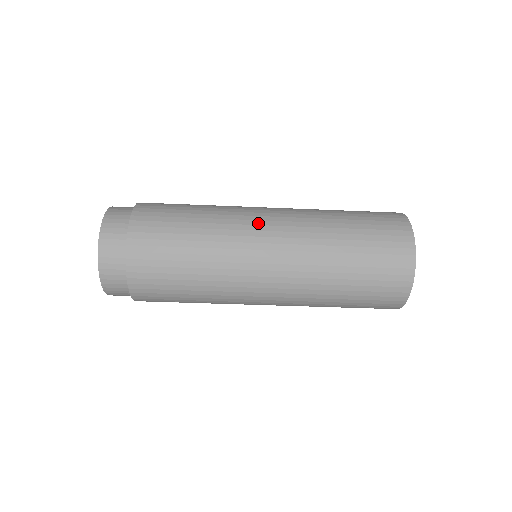
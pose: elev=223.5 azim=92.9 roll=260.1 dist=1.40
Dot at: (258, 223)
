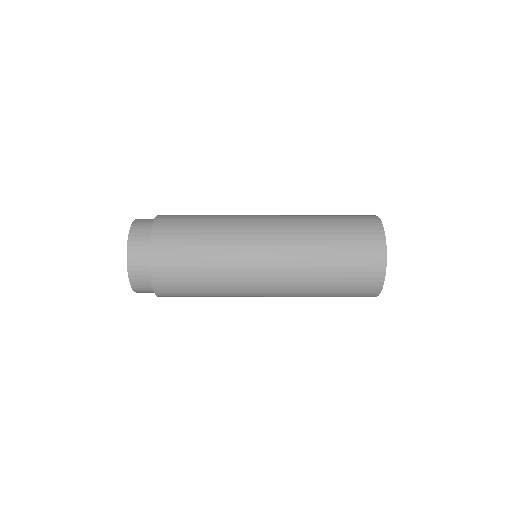
Dot at: (256, 216)
